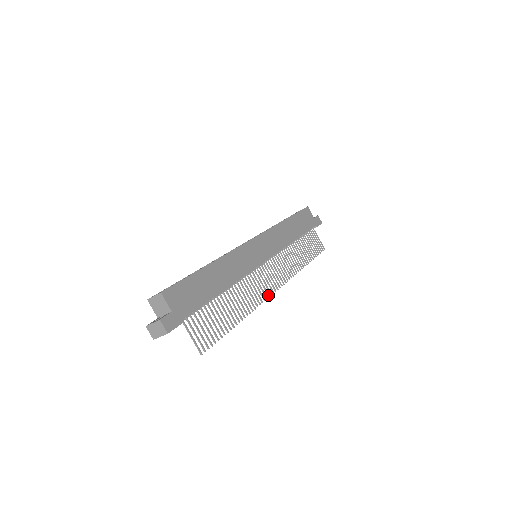
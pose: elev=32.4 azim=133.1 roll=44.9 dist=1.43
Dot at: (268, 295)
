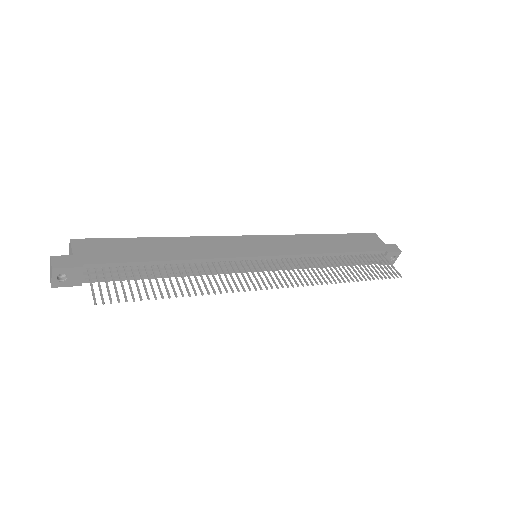
Dot at: (254, 288)
